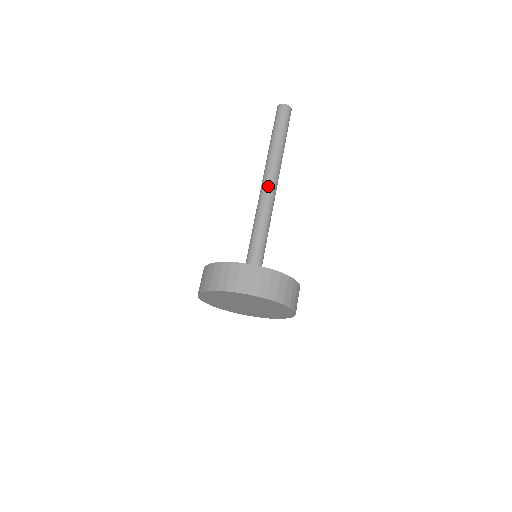
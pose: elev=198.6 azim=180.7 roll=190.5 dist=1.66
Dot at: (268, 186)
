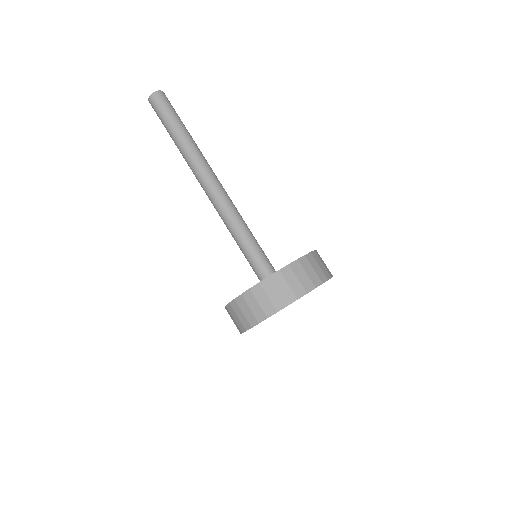
Dot at: (214, 184)
